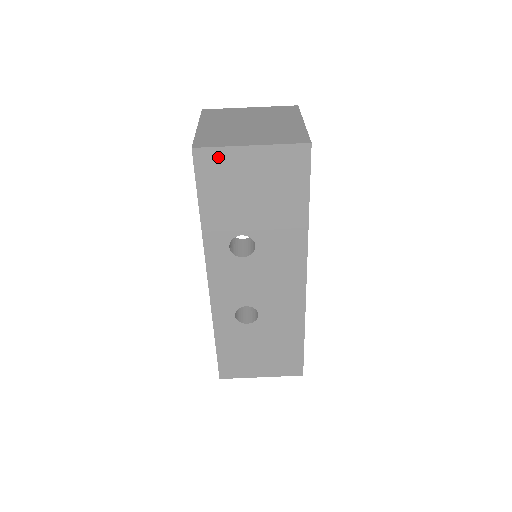
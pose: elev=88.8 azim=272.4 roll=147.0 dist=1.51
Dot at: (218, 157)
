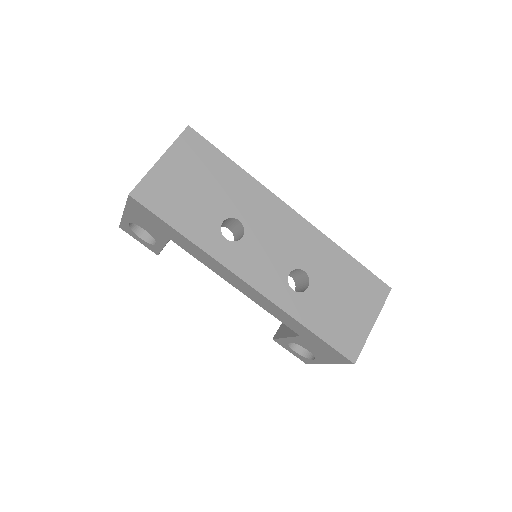
Dot at: (150, 185)
